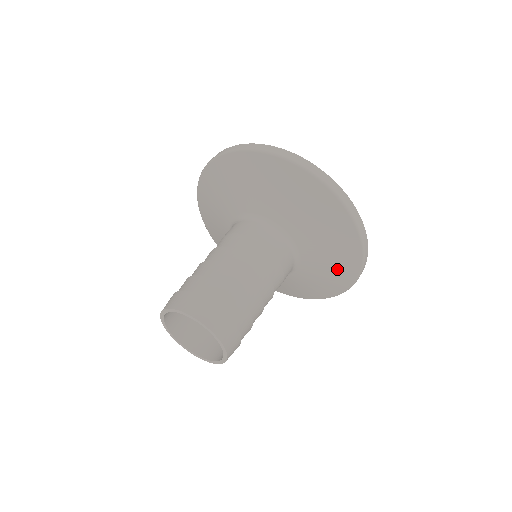
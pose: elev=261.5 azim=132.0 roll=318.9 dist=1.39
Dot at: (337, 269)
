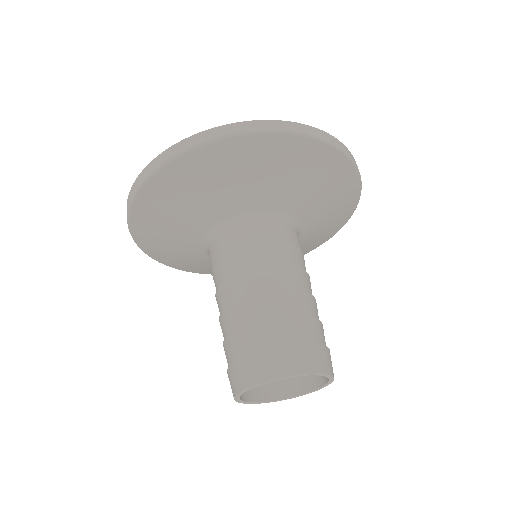
Dot at: occluded
